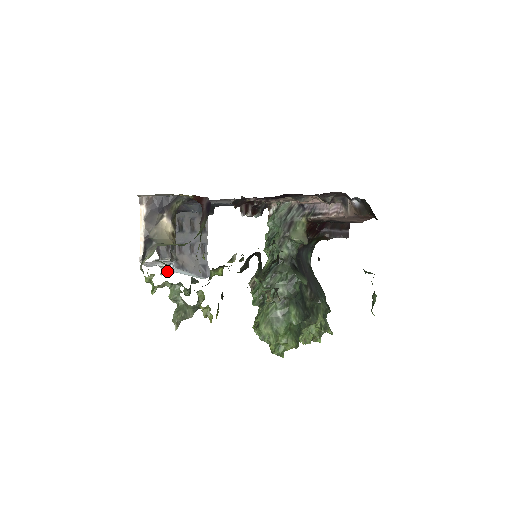
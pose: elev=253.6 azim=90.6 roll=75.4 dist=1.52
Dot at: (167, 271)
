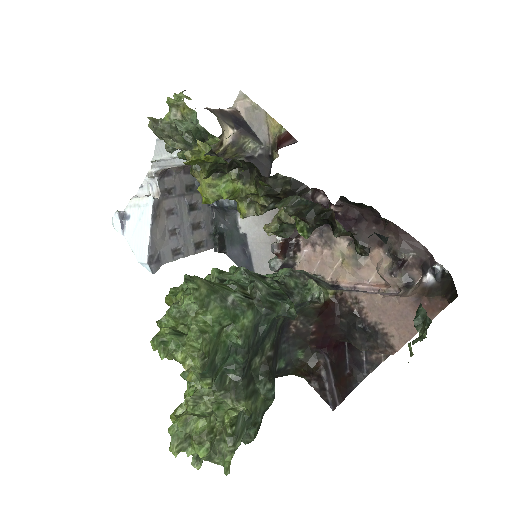
Dot at: (123, 220)
